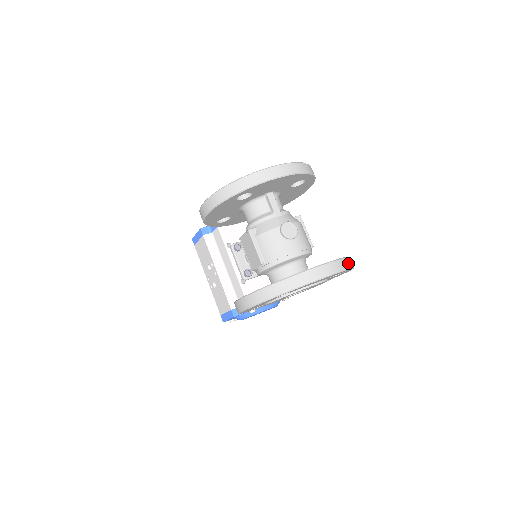
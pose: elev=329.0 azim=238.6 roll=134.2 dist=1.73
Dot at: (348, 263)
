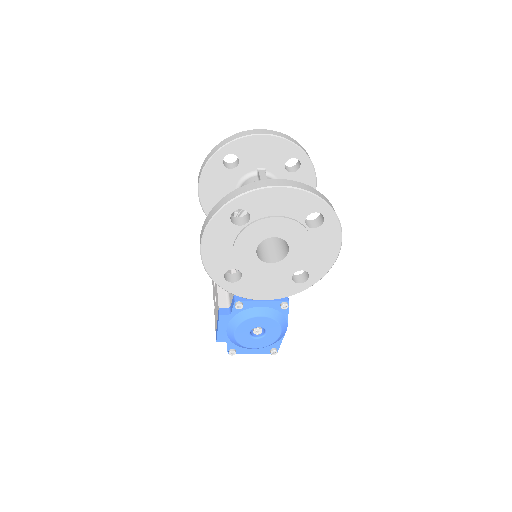
Dot at: (321, 196)
